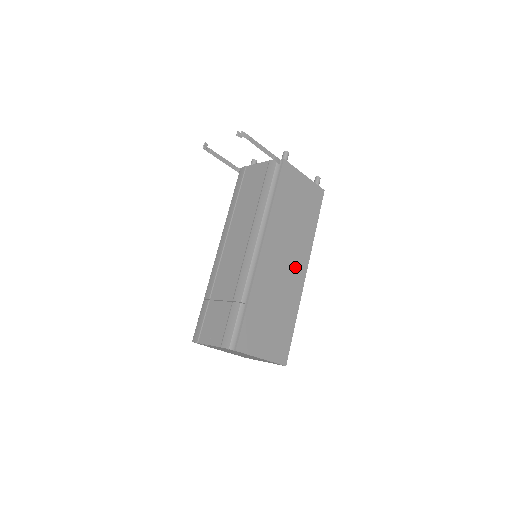
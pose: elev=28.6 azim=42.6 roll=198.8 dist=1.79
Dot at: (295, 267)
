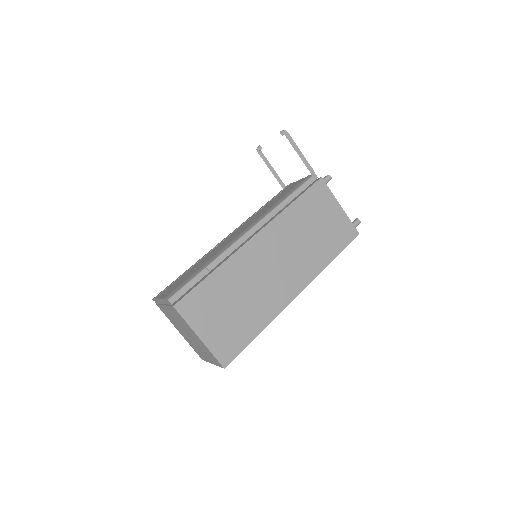
Dot at: (287, 279)
